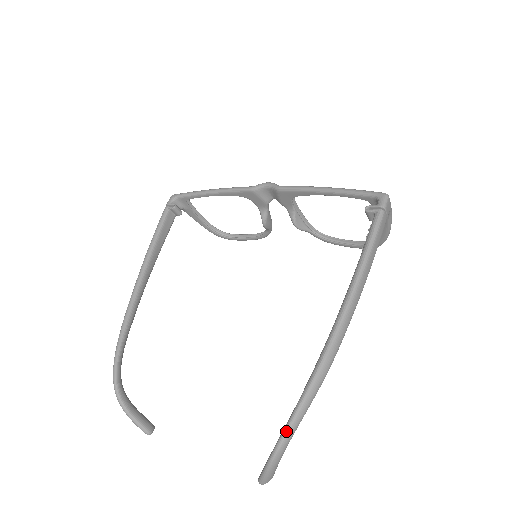
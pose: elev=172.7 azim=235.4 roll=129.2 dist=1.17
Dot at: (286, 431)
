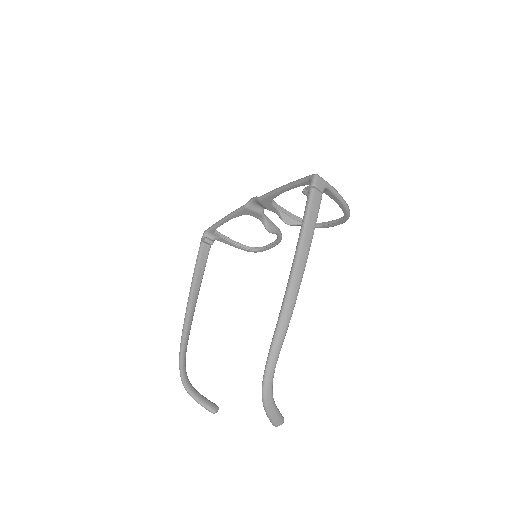
Dot at: (264, 374)
